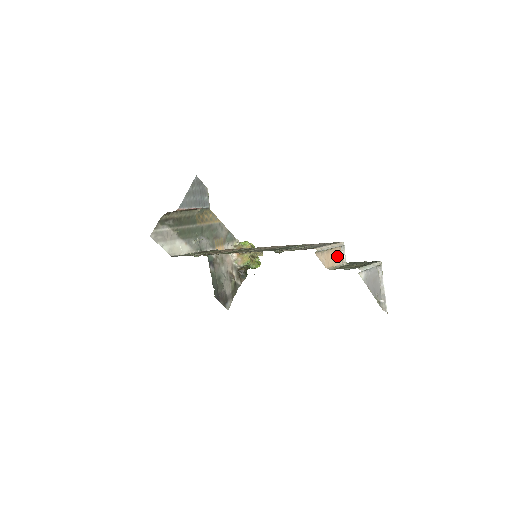
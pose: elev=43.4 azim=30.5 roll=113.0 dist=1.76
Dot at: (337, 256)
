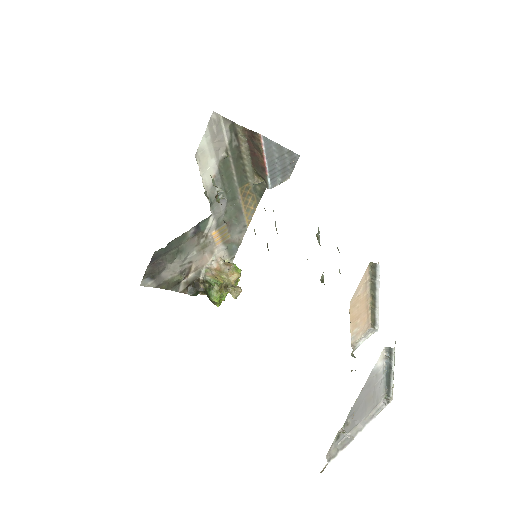
Dot at: (361, 325)
